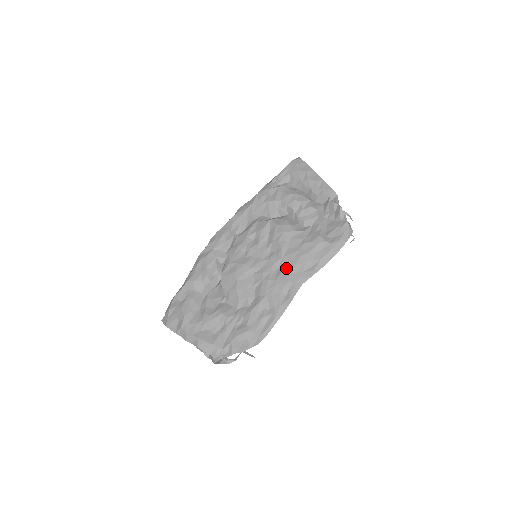
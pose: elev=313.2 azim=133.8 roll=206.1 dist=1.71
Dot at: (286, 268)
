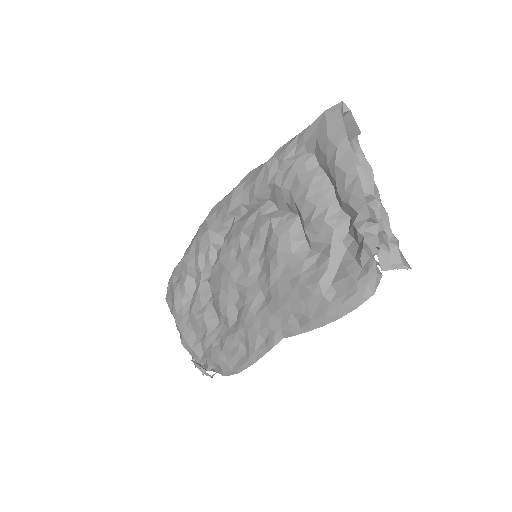
Dot at: (270, 306)
